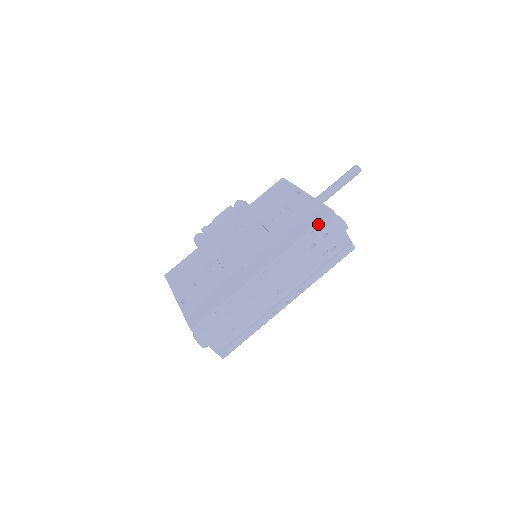
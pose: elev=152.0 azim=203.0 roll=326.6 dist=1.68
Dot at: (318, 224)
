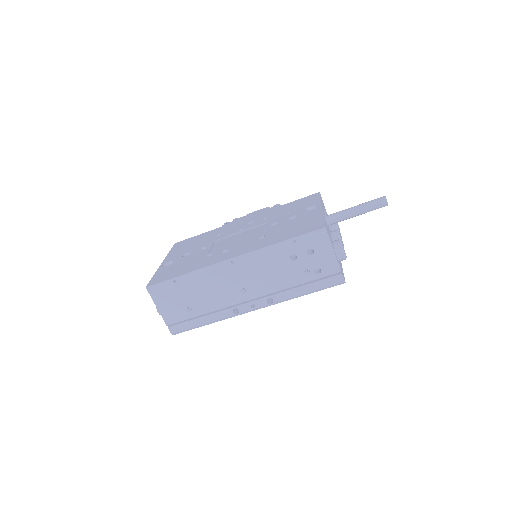
Dot at: (304, 235)
